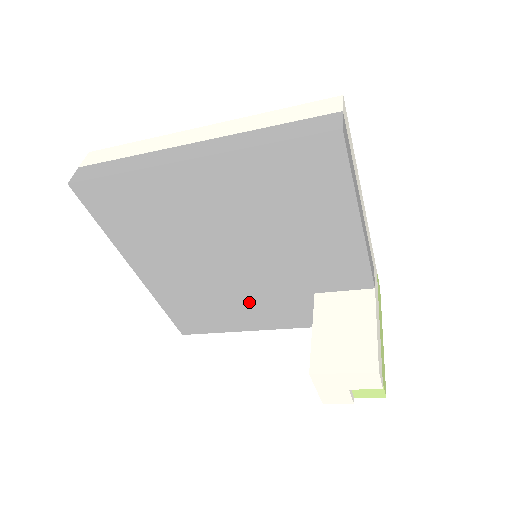
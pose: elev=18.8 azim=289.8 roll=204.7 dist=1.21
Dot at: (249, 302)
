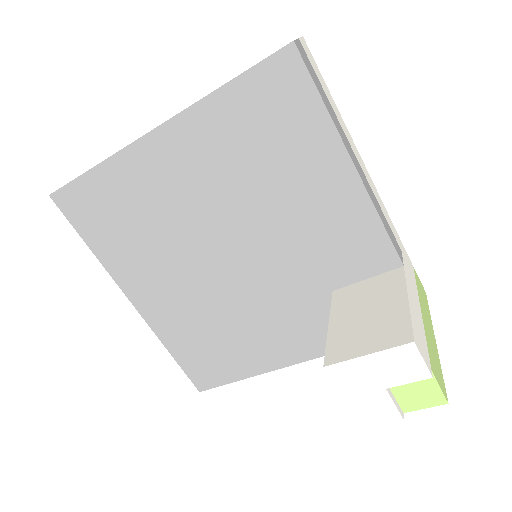
Dot at: (261, 322)
